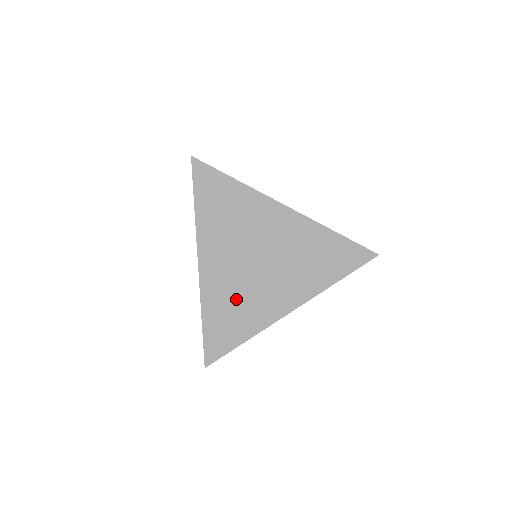
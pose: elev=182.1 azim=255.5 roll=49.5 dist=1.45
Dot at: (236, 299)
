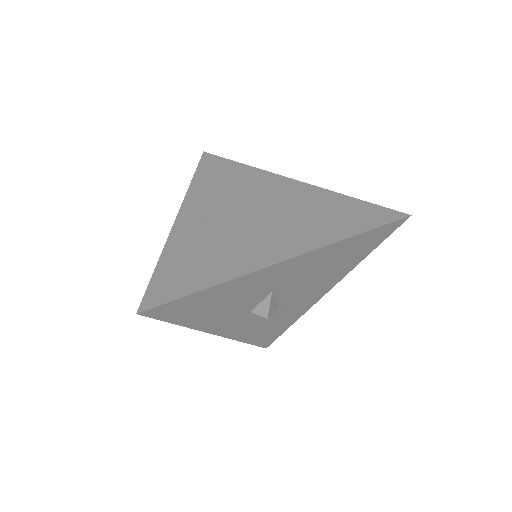
Dot at: (211, 244)
